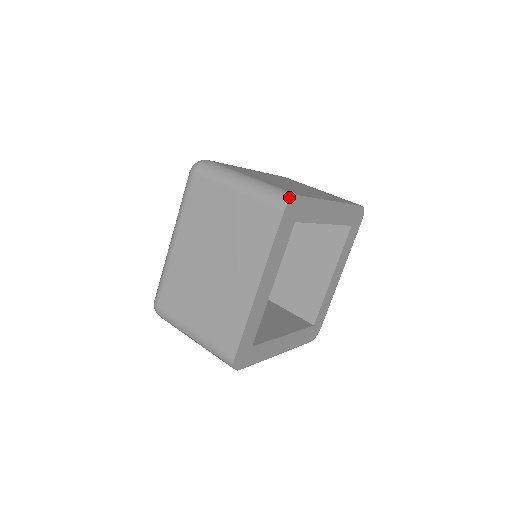
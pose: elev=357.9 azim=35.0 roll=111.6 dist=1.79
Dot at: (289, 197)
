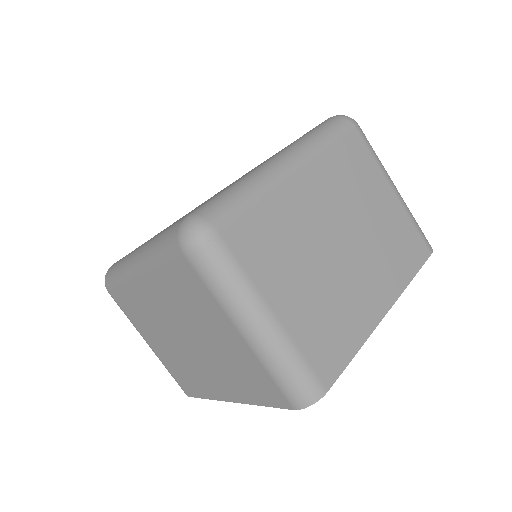
Dot at: (311, 400)
